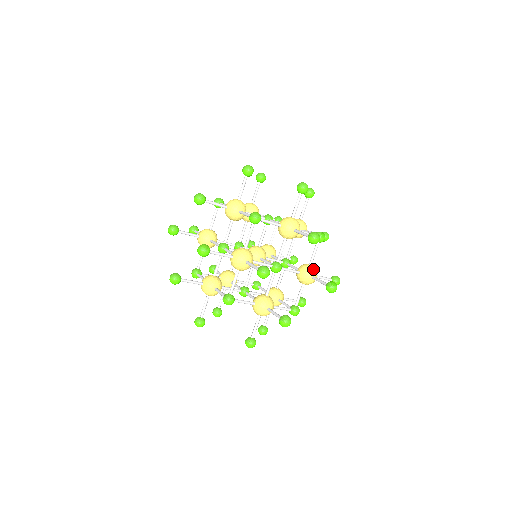
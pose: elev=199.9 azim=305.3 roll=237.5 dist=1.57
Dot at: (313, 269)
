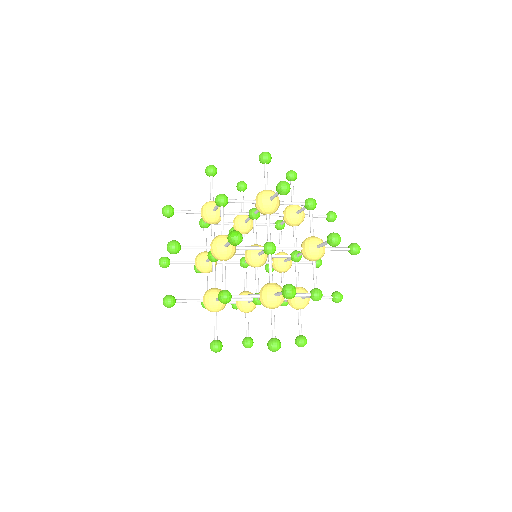
Dot at: (301, 305)
